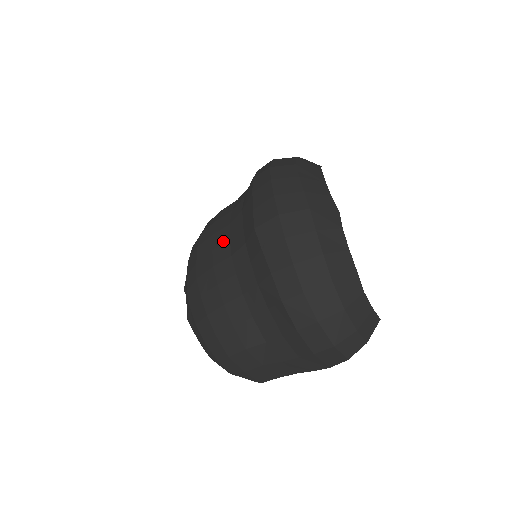
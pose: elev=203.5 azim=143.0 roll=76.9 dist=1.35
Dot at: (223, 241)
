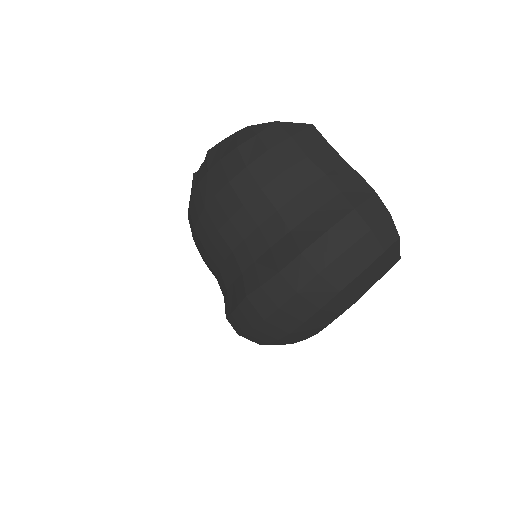
Dot at: (240, 230)
